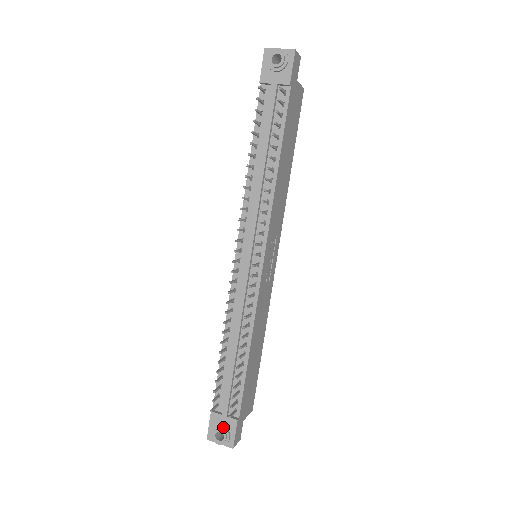
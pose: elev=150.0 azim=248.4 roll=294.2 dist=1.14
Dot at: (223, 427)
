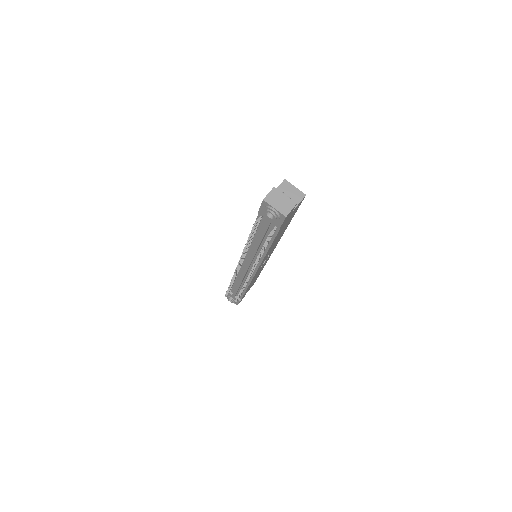
Dot at: (232, 299)
